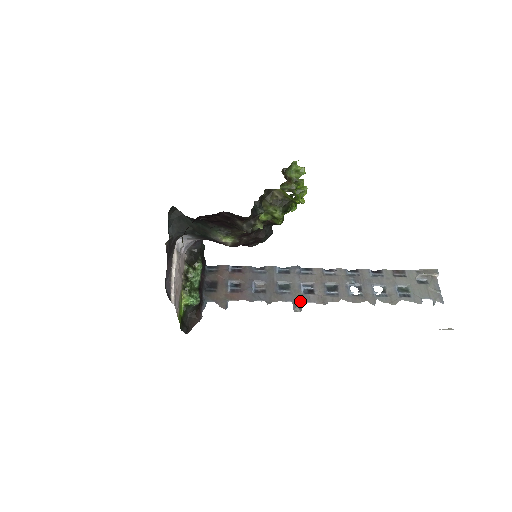
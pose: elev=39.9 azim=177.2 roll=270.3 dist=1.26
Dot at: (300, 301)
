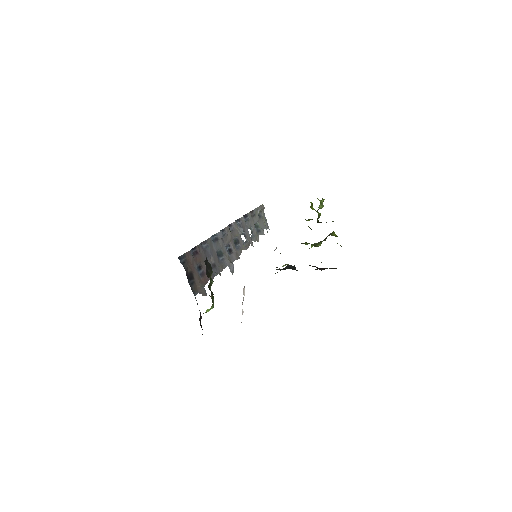
Dot at: (233, 264)
